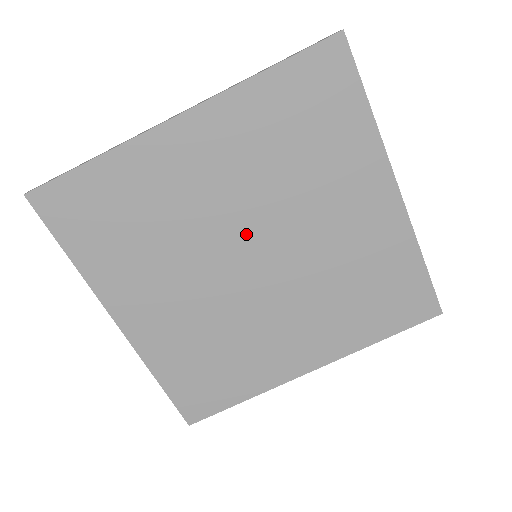
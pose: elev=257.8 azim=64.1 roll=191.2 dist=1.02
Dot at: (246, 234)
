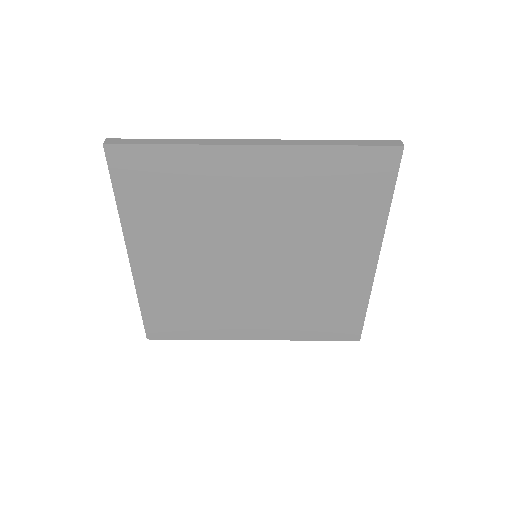
Dot at: (258, 241)
